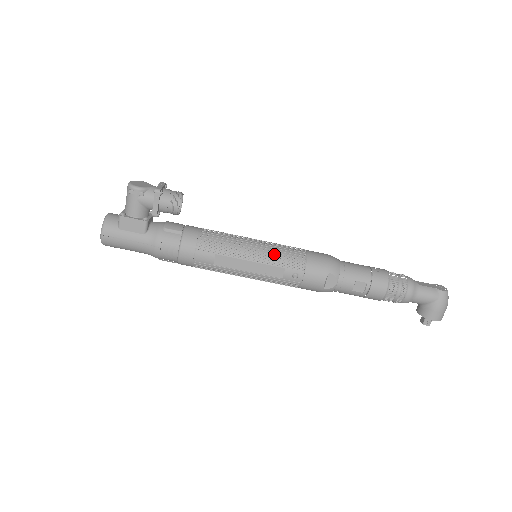
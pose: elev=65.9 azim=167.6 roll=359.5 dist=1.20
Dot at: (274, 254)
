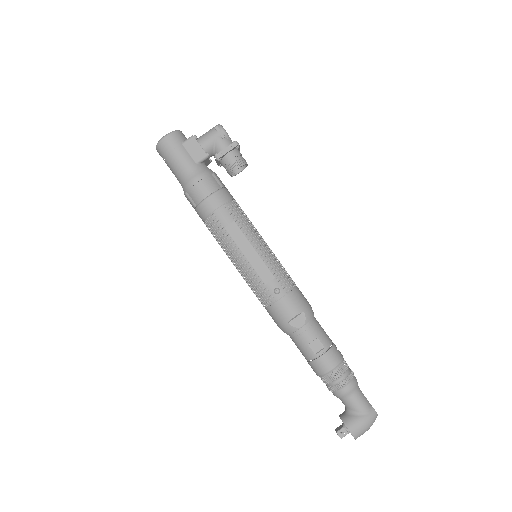
Dot at: (275, 261)
